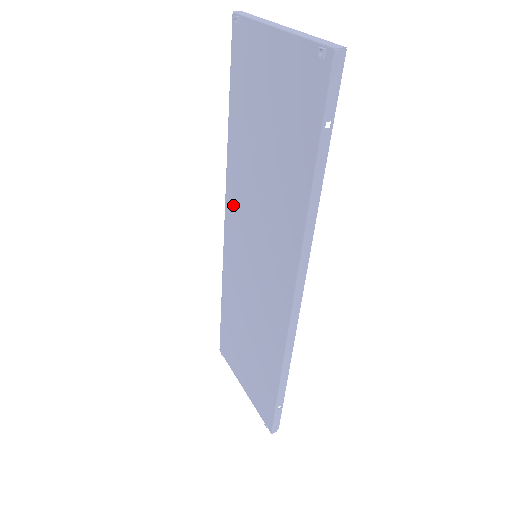
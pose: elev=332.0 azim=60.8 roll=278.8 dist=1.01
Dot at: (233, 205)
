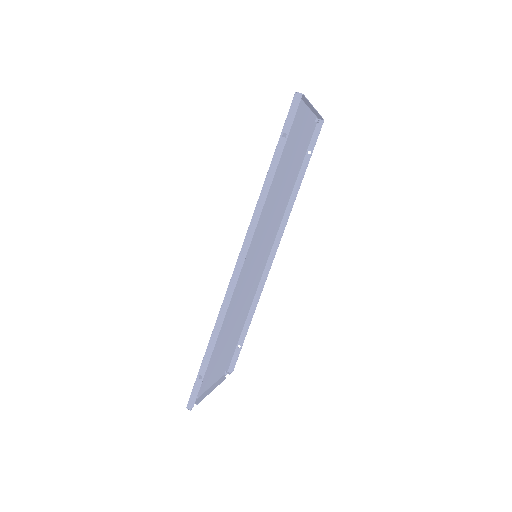
Dot at: (273, 233)
